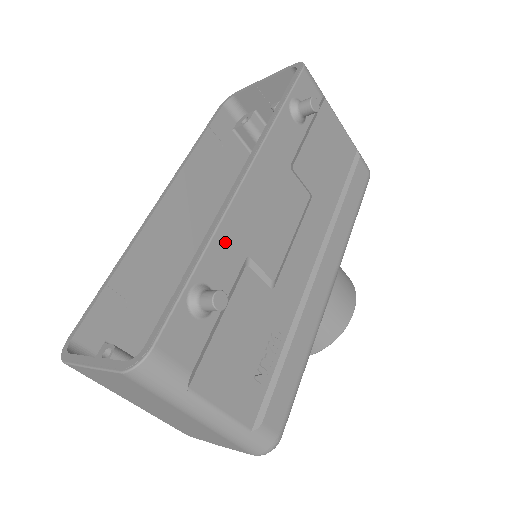
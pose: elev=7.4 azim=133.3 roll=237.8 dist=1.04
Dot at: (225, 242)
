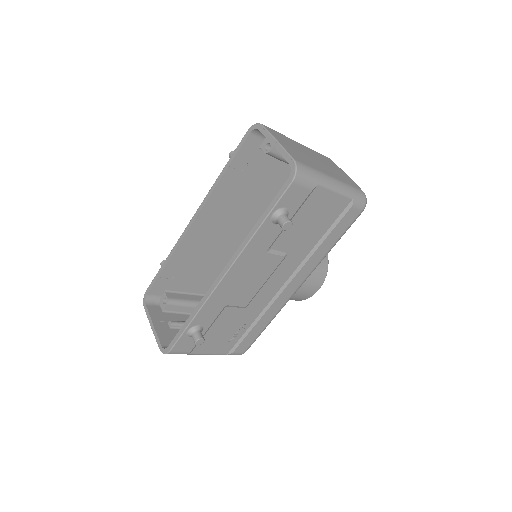
Dot at: (210, 307)
